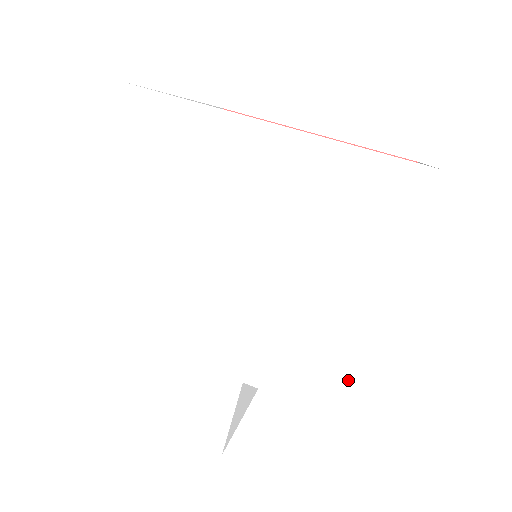
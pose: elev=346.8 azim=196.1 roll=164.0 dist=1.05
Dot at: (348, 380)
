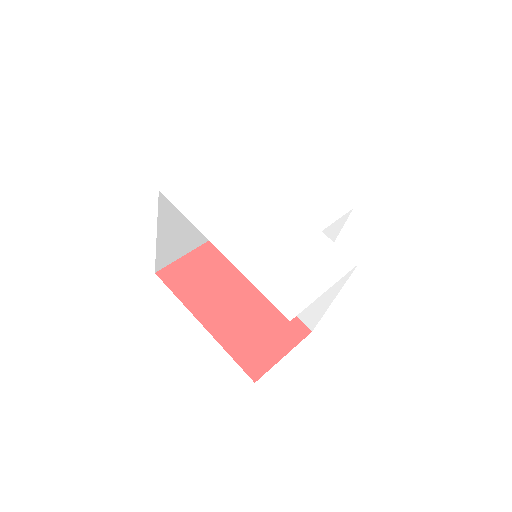
Dot at: (334, 197)
